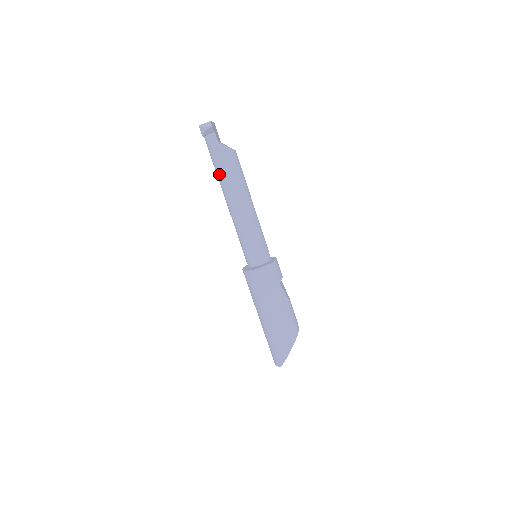
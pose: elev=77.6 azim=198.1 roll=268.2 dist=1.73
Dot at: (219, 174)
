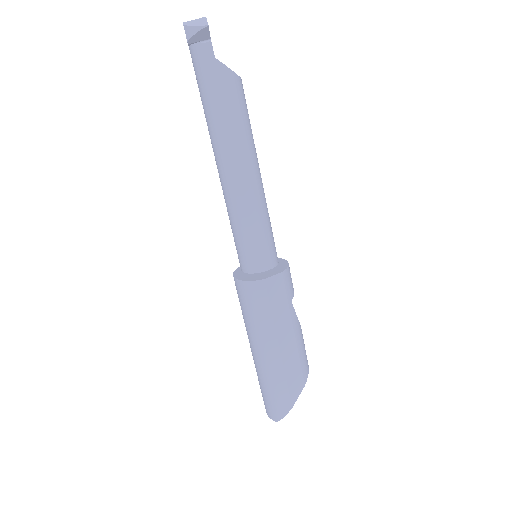
Dot at: (210, 116)
